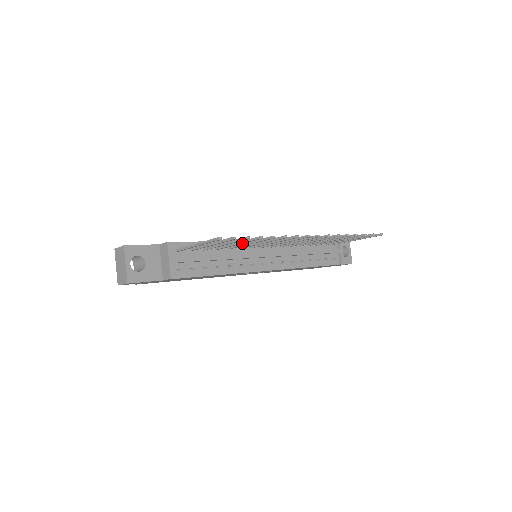
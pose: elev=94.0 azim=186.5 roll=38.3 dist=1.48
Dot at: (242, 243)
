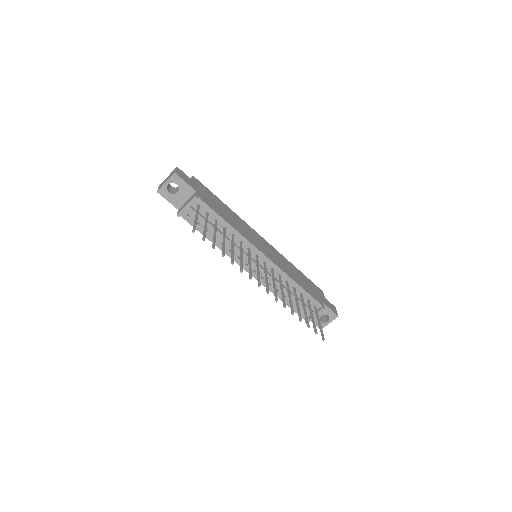
Dot at: (223, 244)
